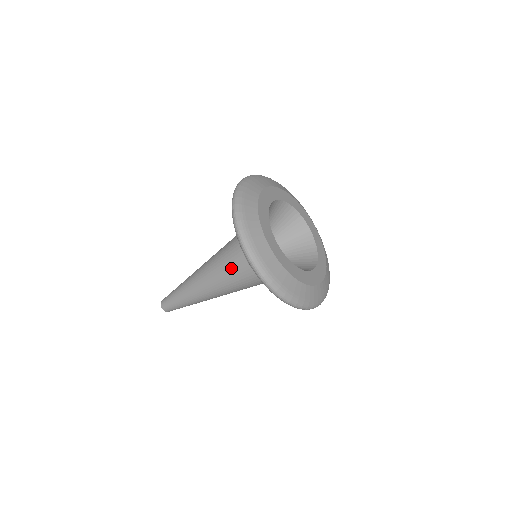
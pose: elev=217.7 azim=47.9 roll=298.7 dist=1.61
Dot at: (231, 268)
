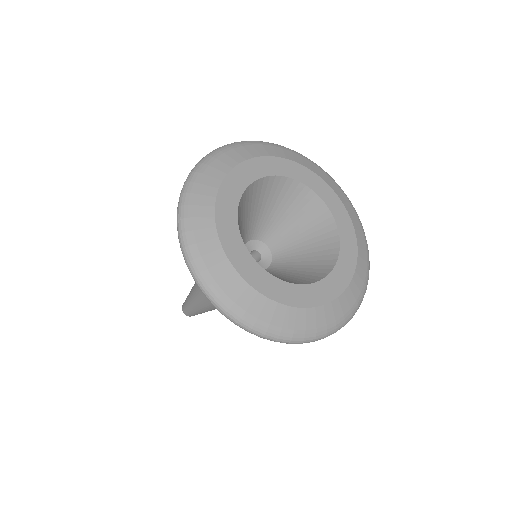
Dot at: occluded
